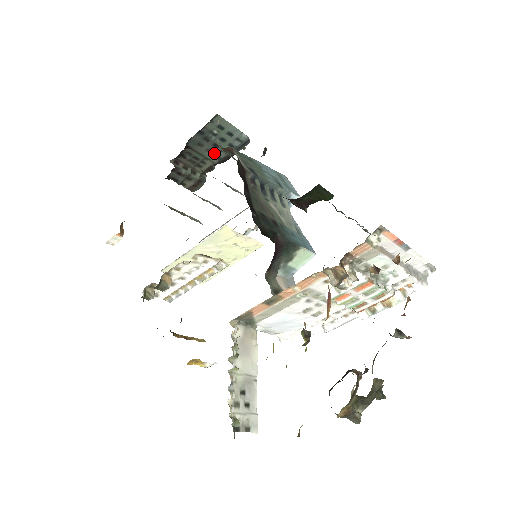
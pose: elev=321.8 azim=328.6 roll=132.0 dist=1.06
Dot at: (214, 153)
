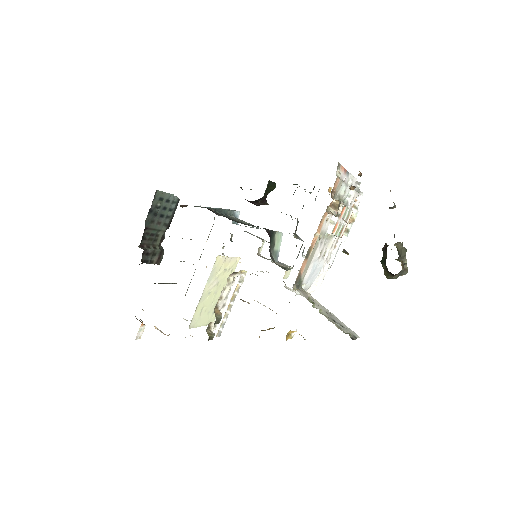
Dot at: (162, 223)
